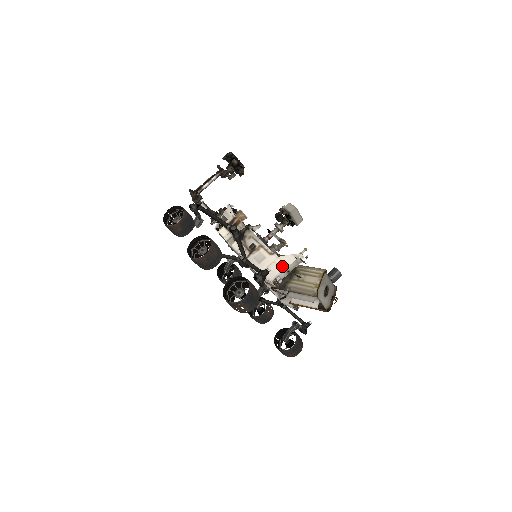
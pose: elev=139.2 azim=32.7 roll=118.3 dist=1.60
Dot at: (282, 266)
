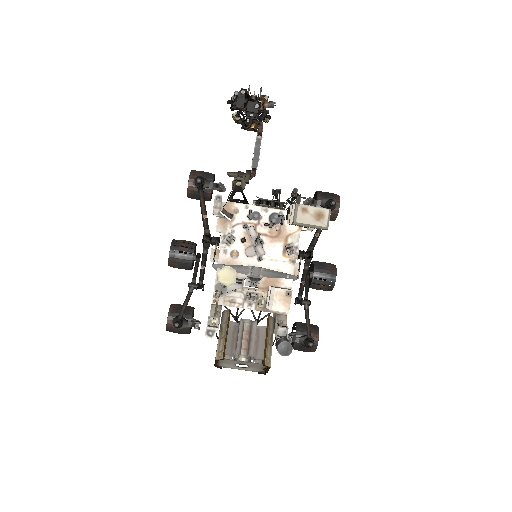
Dot at: occluded
